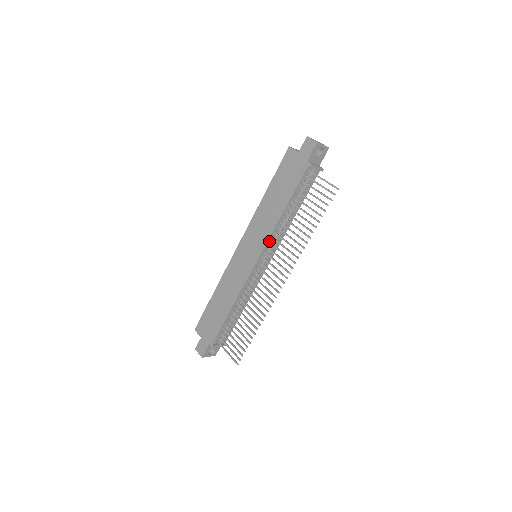
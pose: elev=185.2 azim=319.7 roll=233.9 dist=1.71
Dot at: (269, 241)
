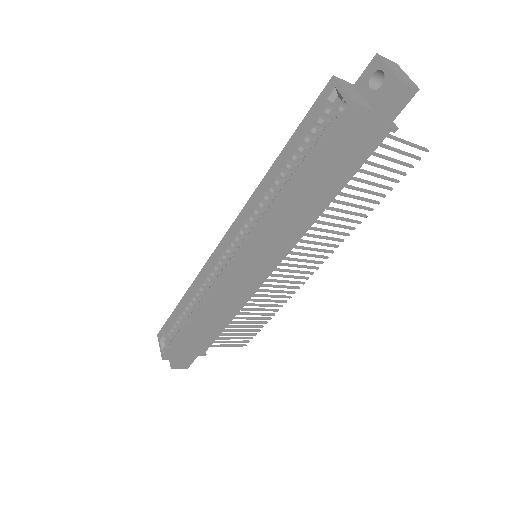
Dot at: (293, 241)
